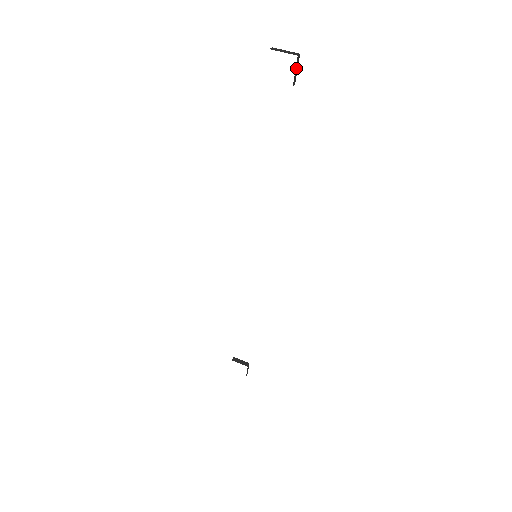
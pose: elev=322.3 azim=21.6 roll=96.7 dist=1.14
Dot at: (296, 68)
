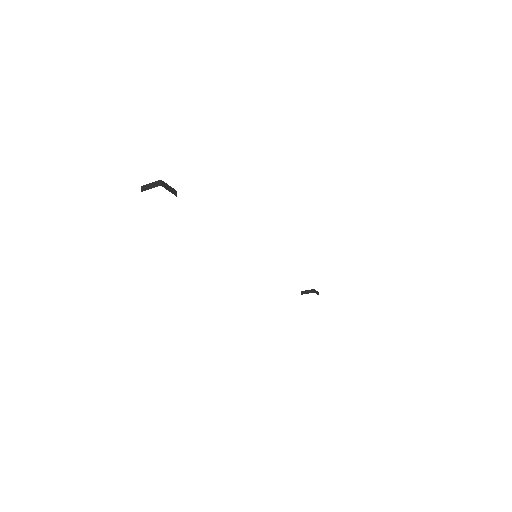
Dot at: (167, 188)
